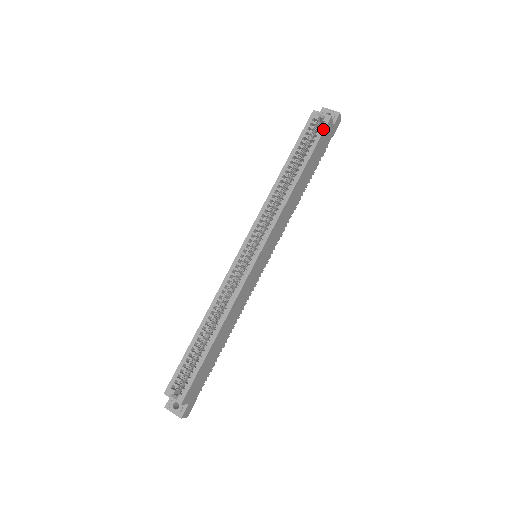
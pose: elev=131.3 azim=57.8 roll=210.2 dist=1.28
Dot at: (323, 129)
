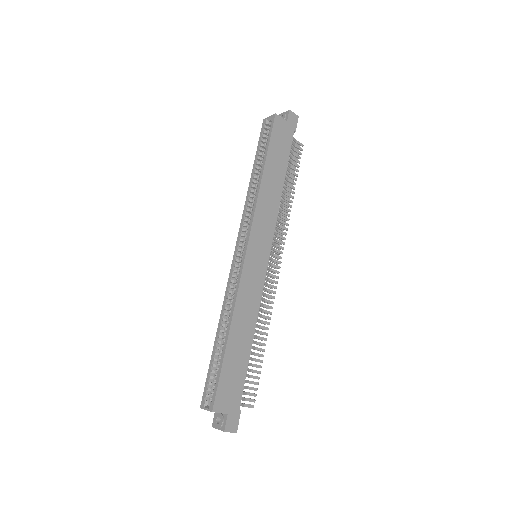
Dot at: (272, 127)
